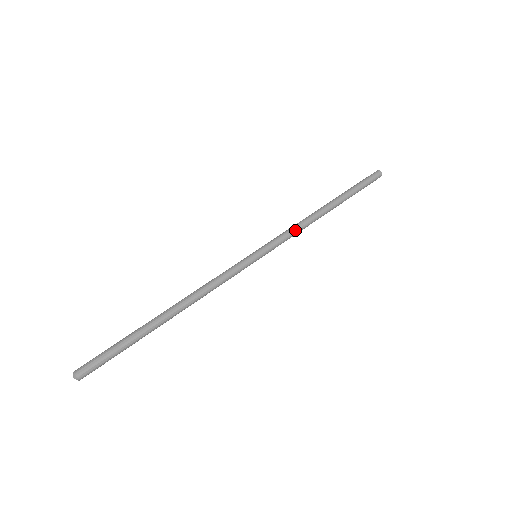
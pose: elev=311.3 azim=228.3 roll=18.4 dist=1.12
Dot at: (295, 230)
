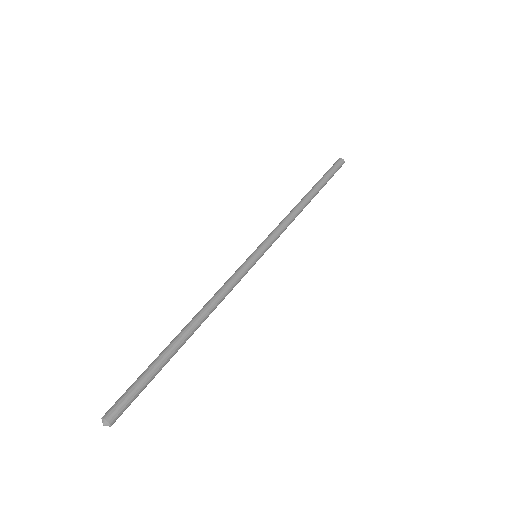
Dot at: occluded
